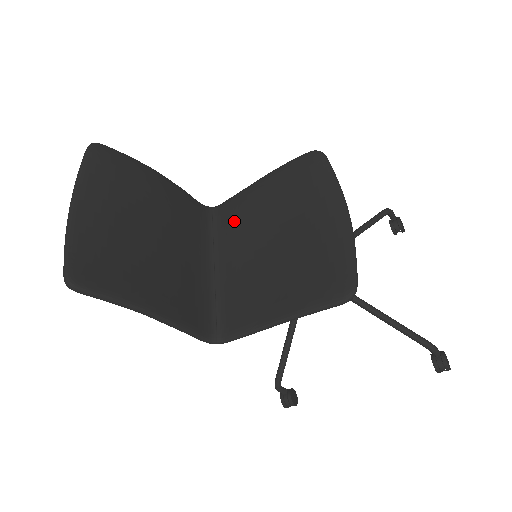
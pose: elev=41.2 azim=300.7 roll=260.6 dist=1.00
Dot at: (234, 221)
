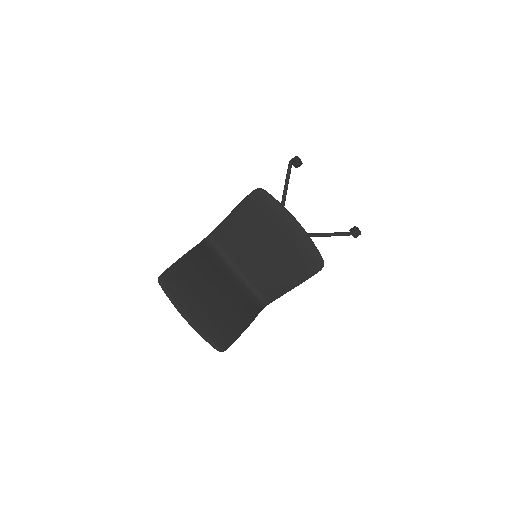
Dot at: (230, 243)
